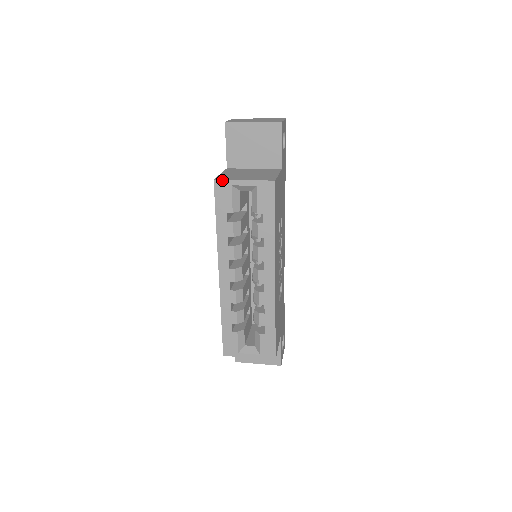
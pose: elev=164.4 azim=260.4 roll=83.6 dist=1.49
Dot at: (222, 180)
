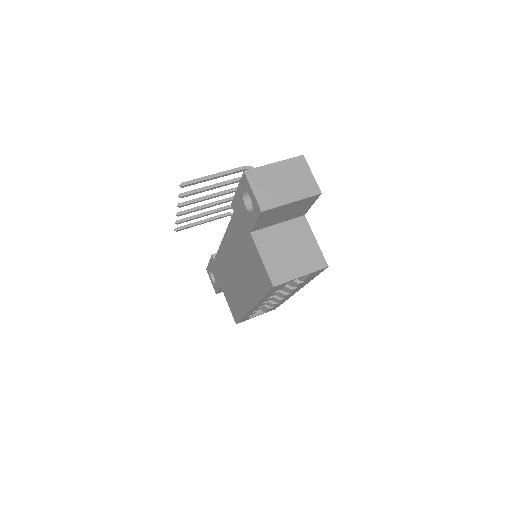
Dot at: (281, 284)
